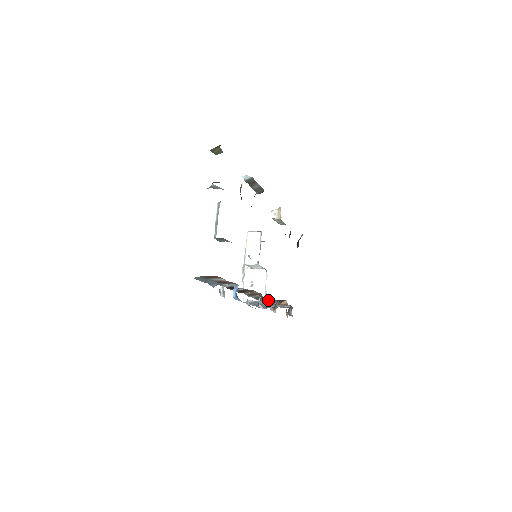
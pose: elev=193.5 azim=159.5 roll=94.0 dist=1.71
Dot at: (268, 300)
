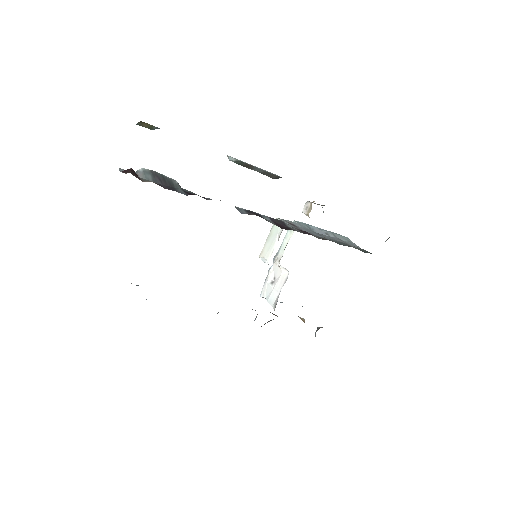
Dot at: occluded
